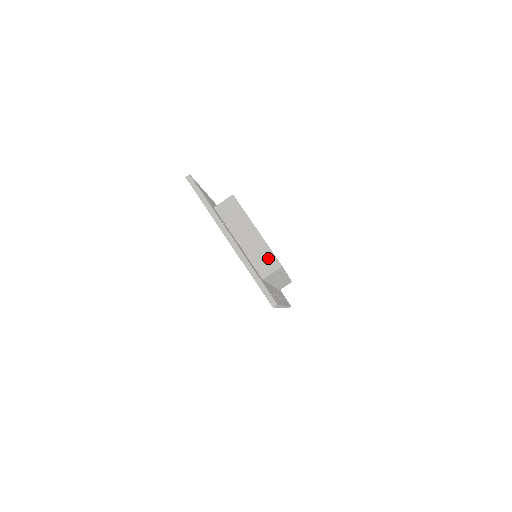
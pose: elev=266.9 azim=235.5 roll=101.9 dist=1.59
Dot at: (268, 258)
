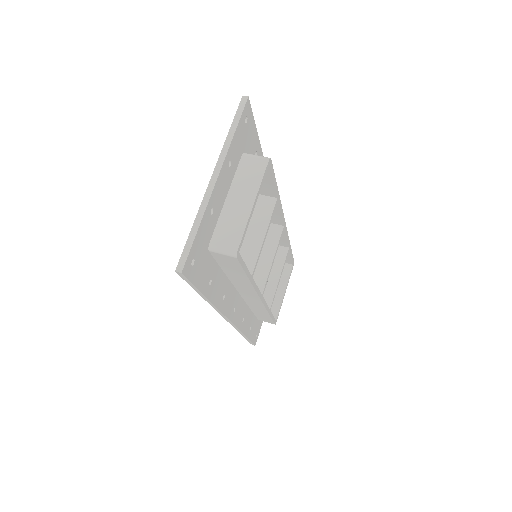
Dot at: (233, 237)
